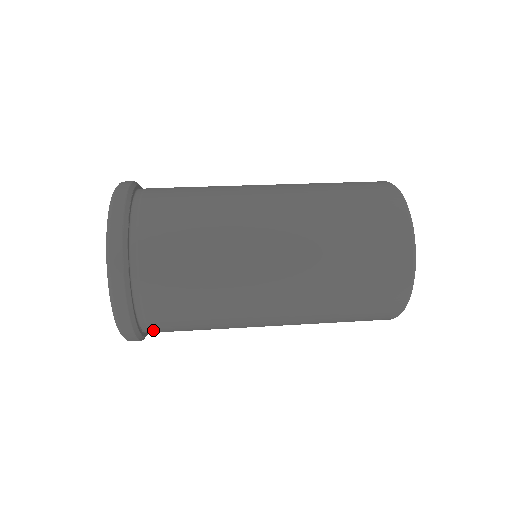
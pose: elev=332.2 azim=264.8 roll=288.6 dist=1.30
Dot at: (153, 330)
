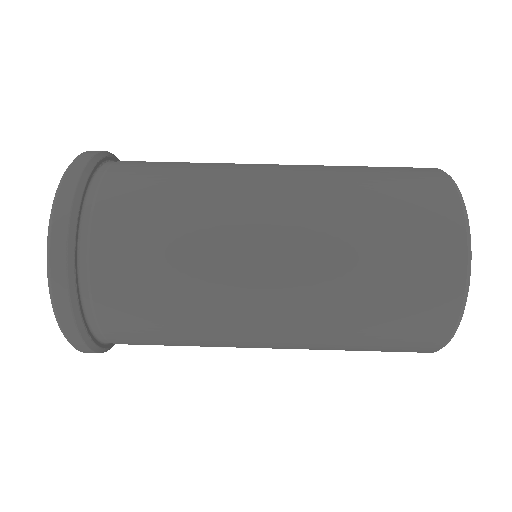
Dot at: occluded
